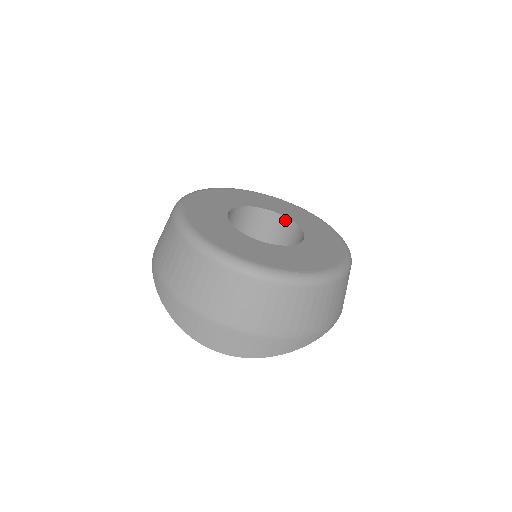
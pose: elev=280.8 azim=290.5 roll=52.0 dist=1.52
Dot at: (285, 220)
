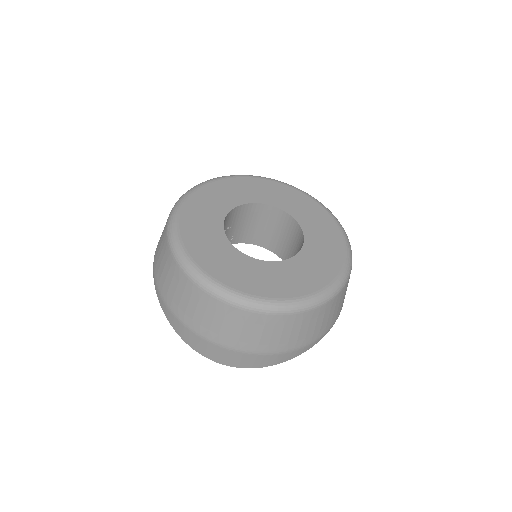
Dot at: (285, 215)
